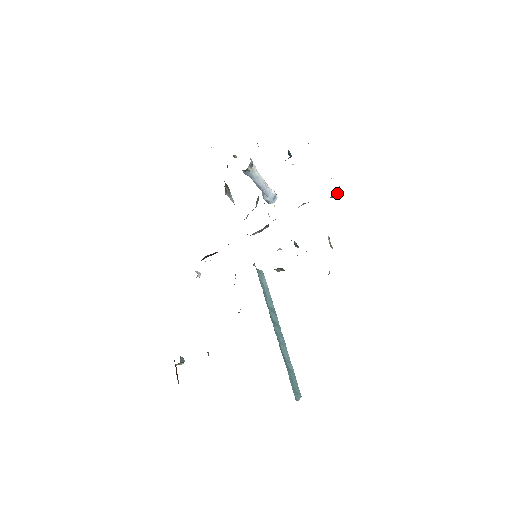
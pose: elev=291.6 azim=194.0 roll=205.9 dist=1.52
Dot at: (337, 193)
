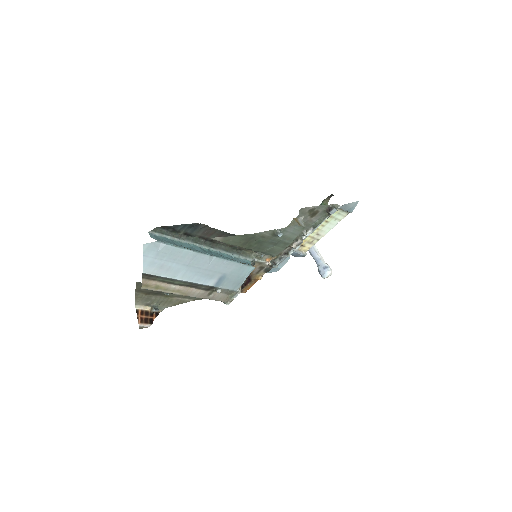
Dot at: (335, 209)
